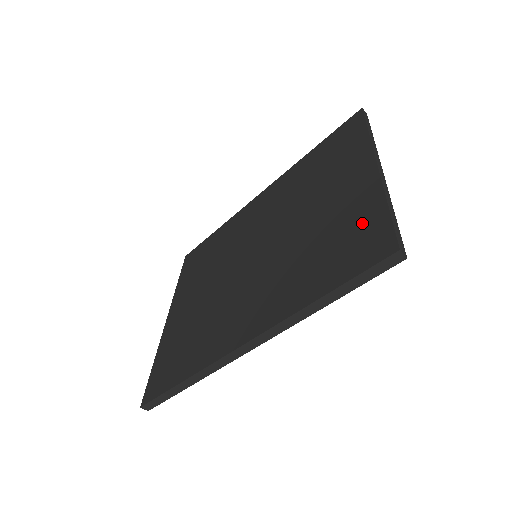
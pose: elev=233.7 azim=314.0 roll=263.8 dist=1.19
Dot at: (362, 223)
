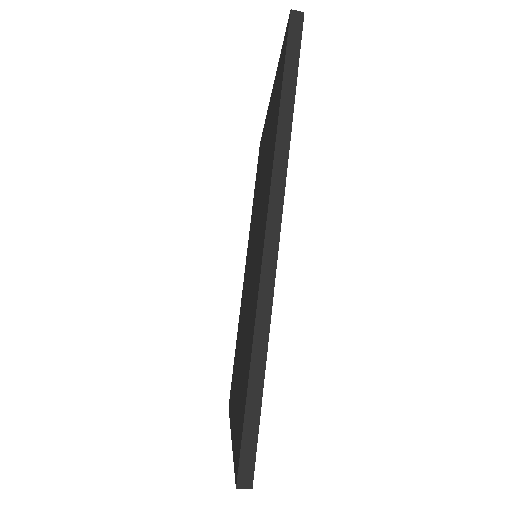
Dot at: (277, 81)
